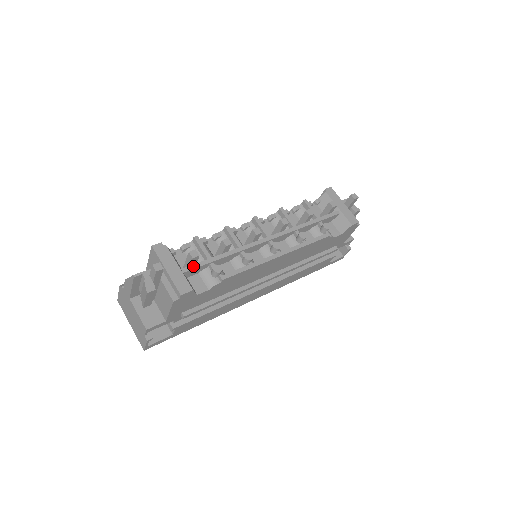
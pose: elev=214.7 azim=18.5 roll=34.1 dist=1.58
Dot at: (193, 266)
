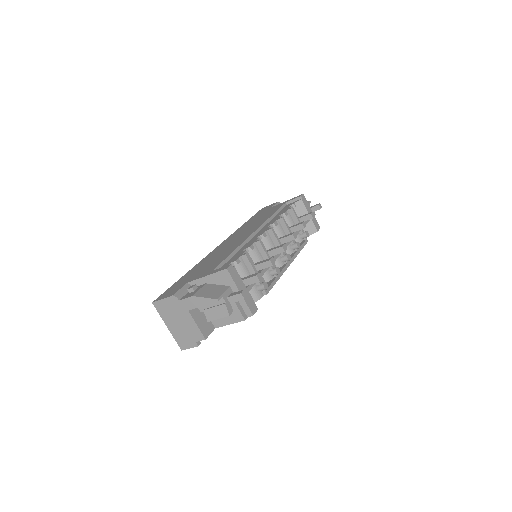
Dot at: (252, 285)
